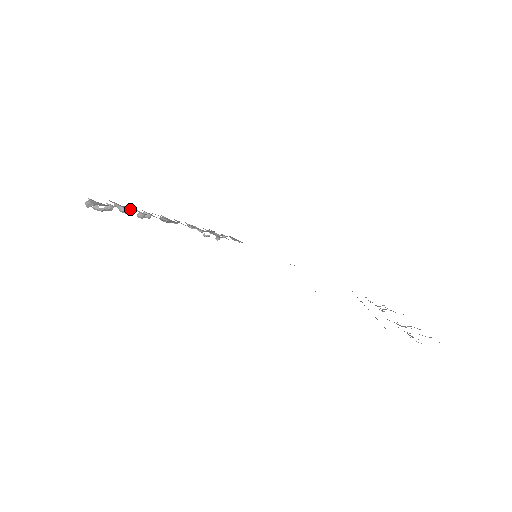
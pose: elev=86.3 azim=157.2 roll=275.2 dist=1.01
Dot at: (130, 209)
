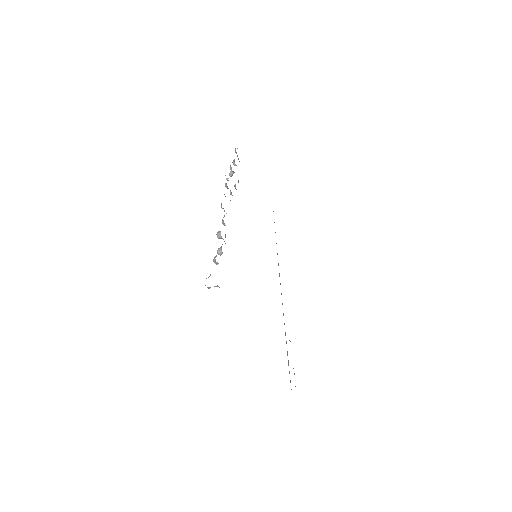
Dot at: occluded
